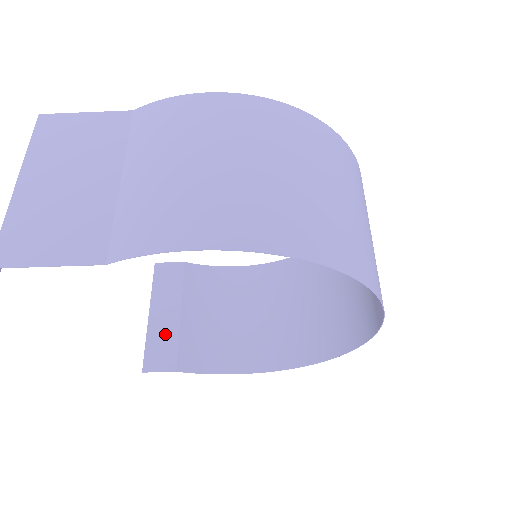
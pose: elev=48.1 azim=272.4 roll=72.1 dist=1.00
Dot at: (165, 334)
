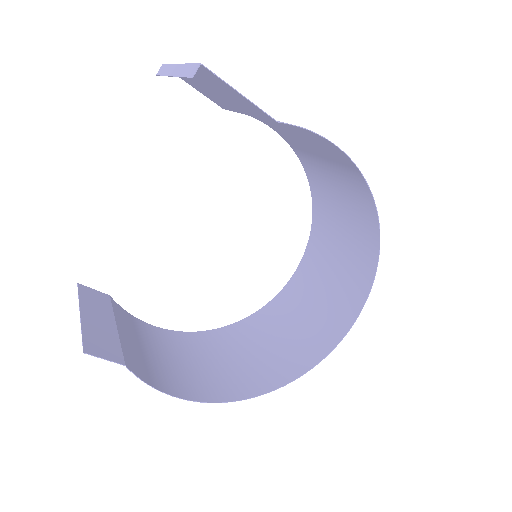
Dot at: (104, 333)
